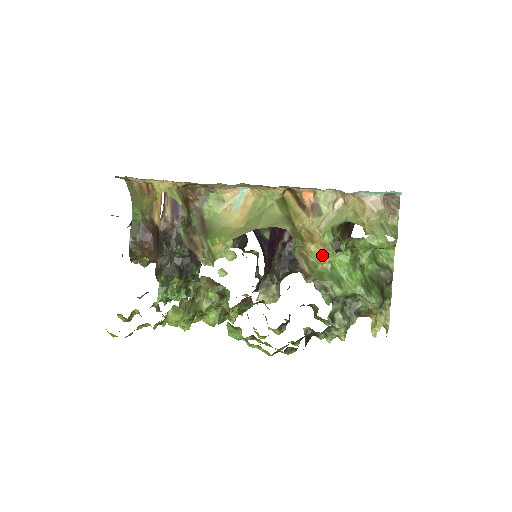
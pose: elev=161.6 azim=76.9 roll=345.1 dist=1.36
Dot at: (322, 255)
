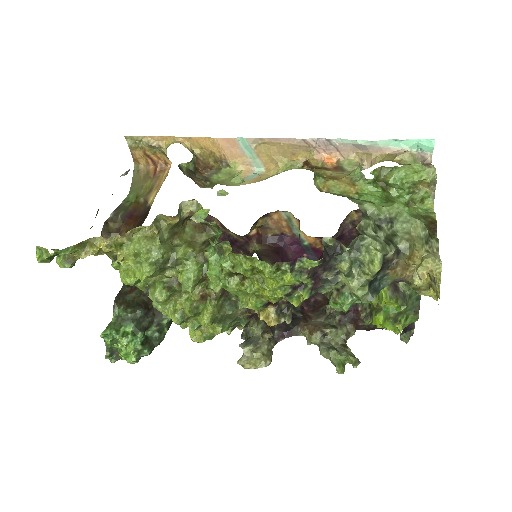
Dot at: (348, 186)
